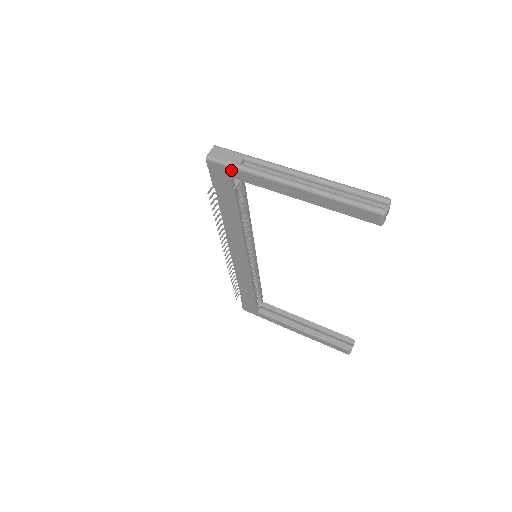
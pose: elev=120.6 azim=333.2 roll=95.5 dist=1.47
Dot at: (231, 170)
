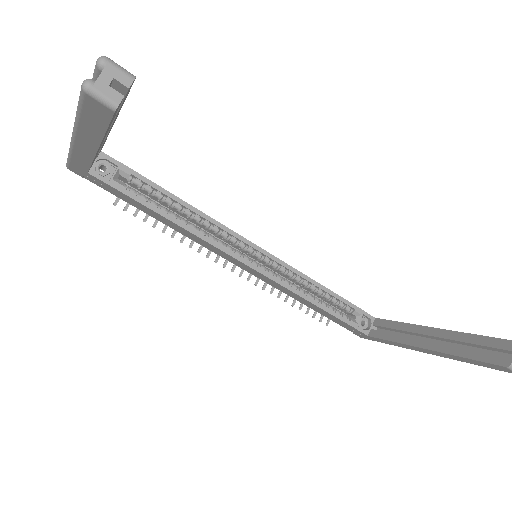
Dot at: (74, 164)
